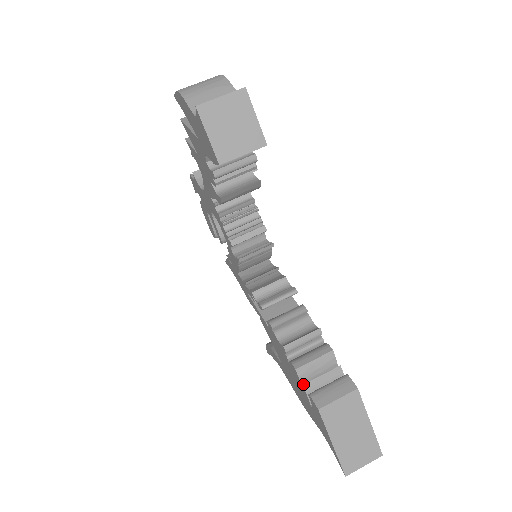
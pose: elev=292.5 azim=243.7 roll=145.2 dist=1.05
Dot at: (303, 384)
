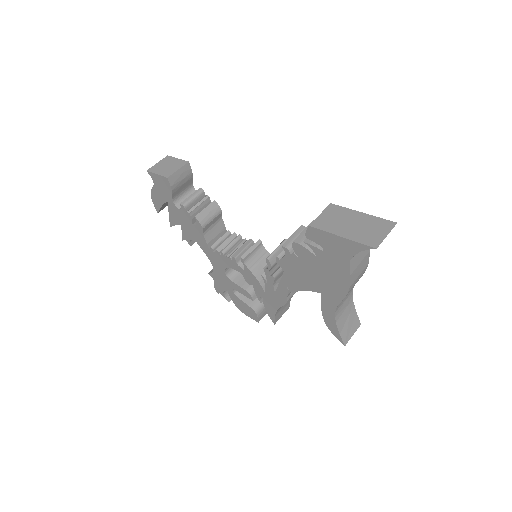
Dot at: (310, 249)
